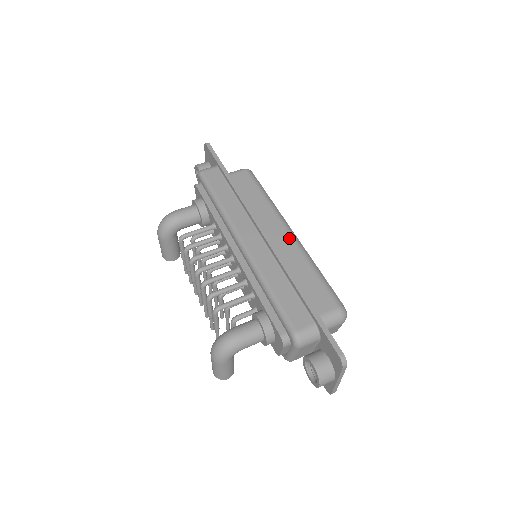
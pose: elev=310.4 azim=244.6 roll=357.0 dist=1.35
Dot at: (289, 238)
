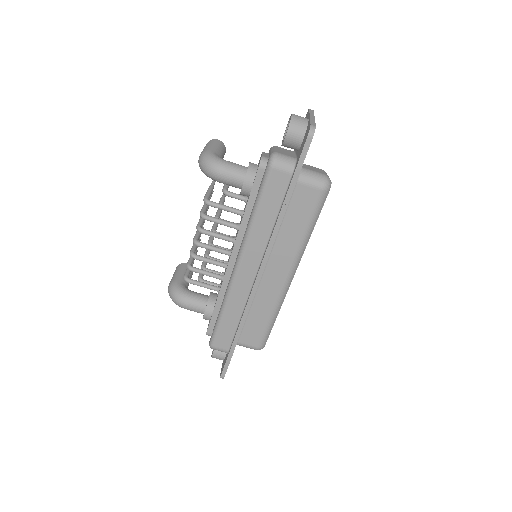
Dot at: (281, 285)
